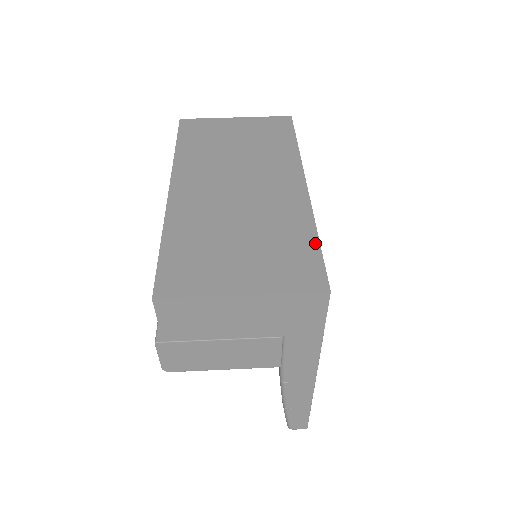
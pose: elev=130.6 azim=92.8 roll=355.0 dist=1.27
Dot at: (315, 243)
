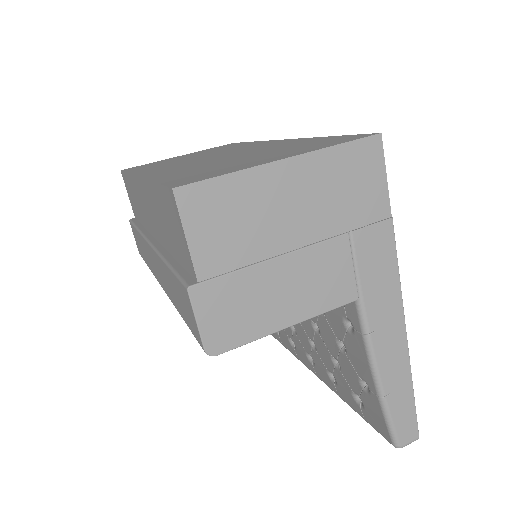
Dot at: (330, 137)
